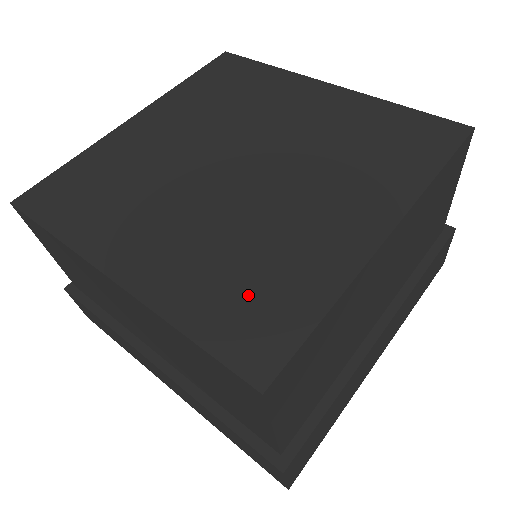
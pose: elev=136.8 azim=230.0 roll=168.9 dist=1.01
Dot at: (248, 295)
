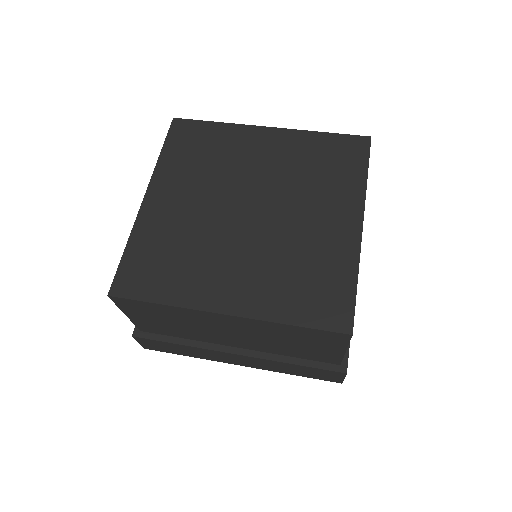
Dot at: (312, 289)
